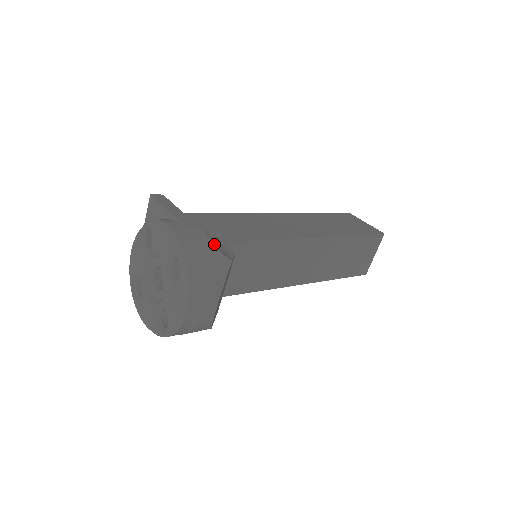
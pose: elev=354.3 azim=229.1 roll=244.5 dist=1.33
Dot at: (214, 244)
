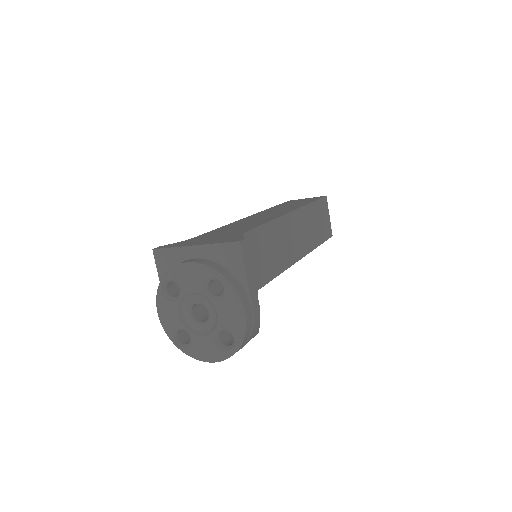
Dot at: occluded
